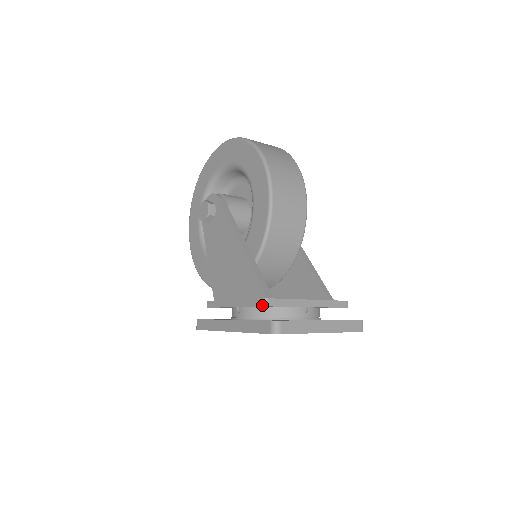
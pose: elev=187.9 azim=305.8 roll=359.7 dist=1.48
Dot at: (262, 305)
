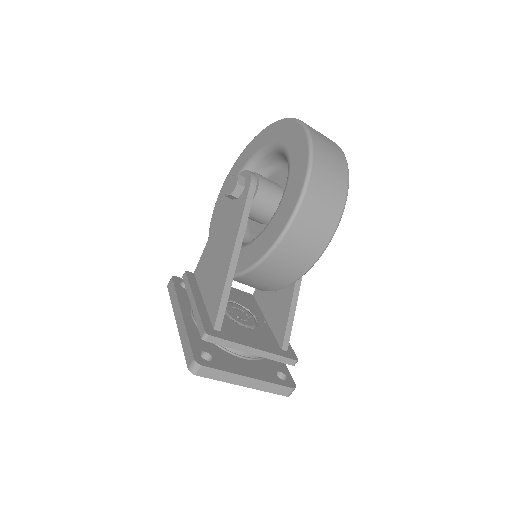
Dot at: (201, 336)
